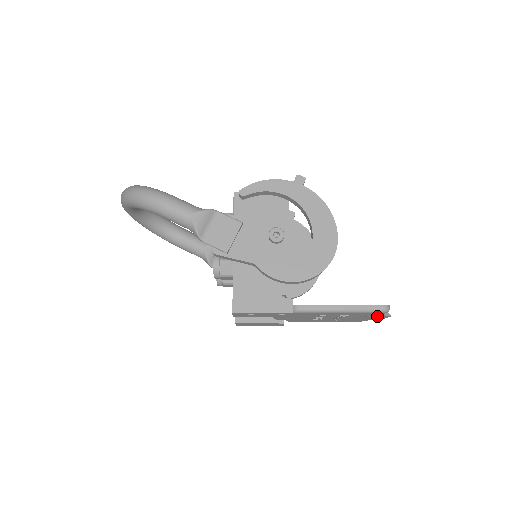
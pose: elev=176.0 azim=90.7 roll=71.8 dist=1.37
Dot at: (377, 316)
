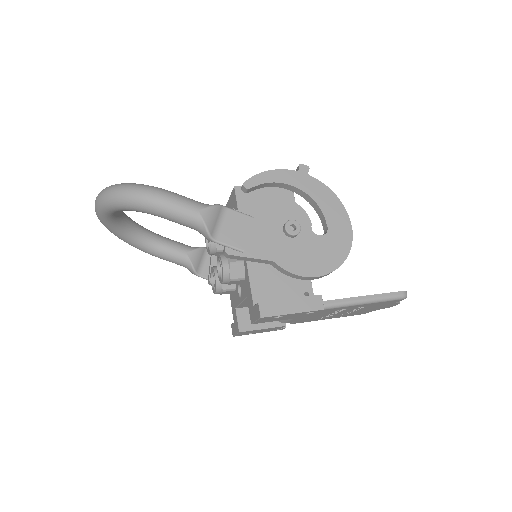
Dot at: (388, 305)
